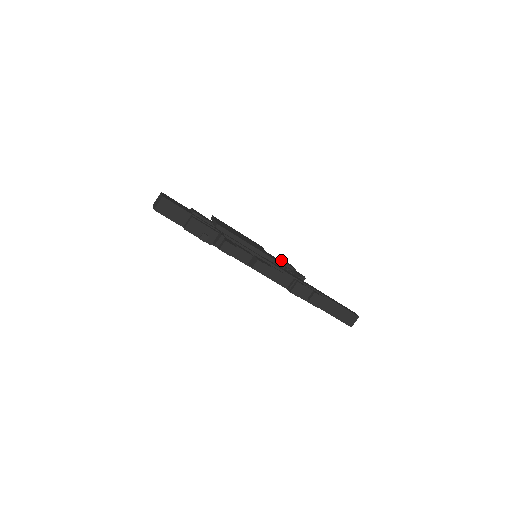
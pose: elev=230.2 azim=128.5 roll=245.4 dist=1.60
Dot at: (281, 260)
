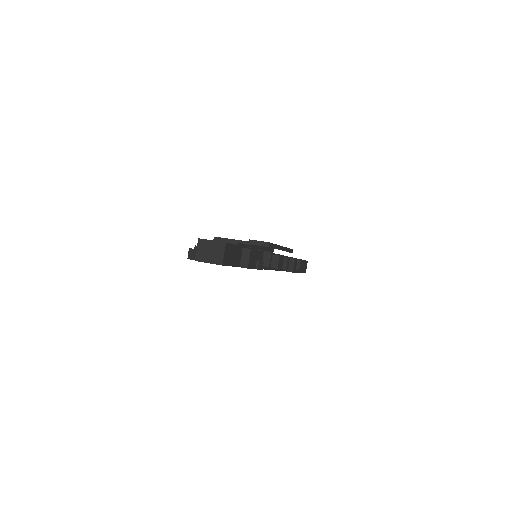
Dot at: occluded
